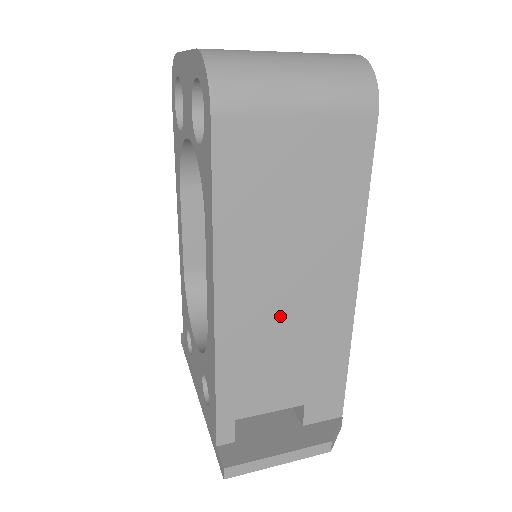
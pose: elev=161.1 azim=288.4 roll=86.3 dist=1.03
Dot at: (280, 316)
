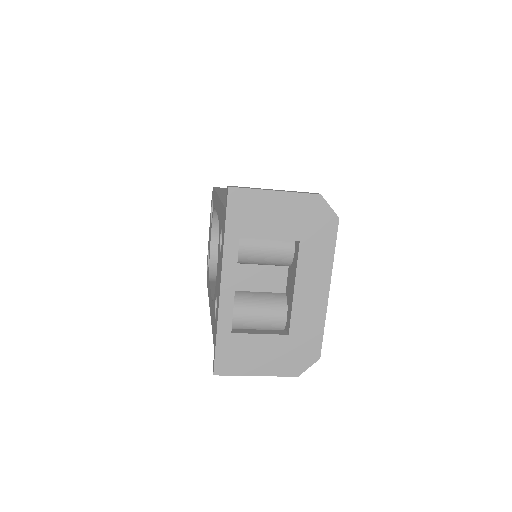
Dot at: occluded
